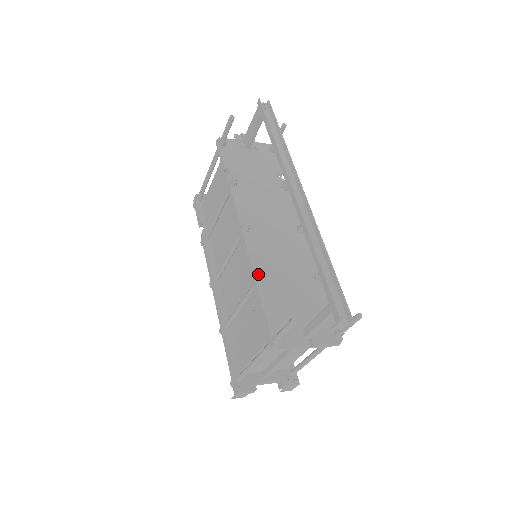
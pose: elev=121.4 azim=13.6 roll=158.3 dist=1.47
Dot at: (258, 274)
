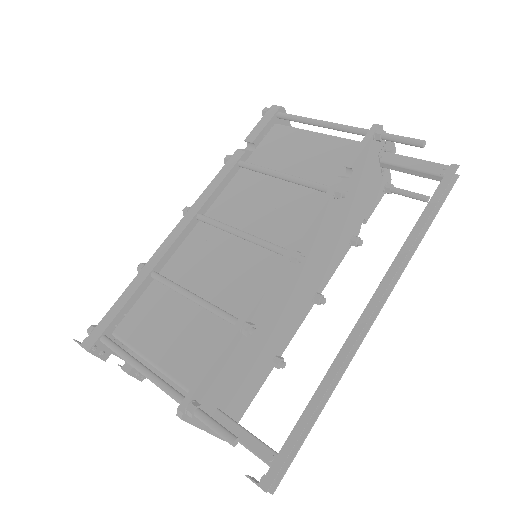
Dot at: (253, 325)
